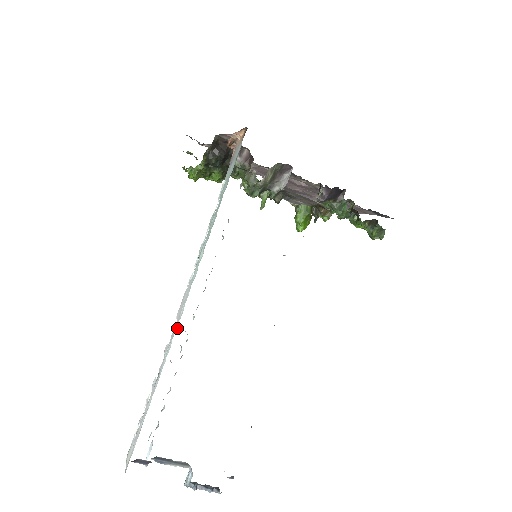
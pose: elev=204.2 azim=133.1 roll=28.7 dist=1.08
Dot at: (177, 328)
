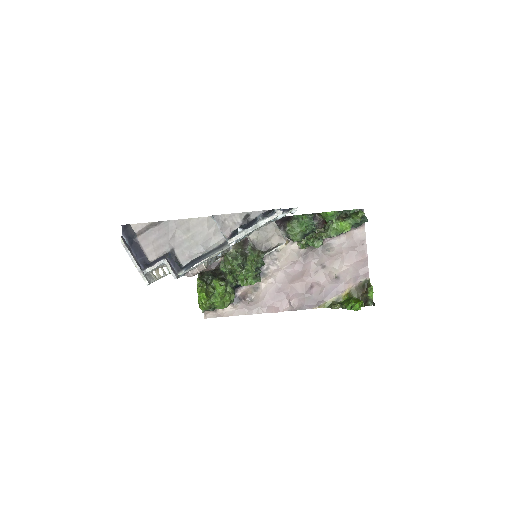
Dot at: occluded
